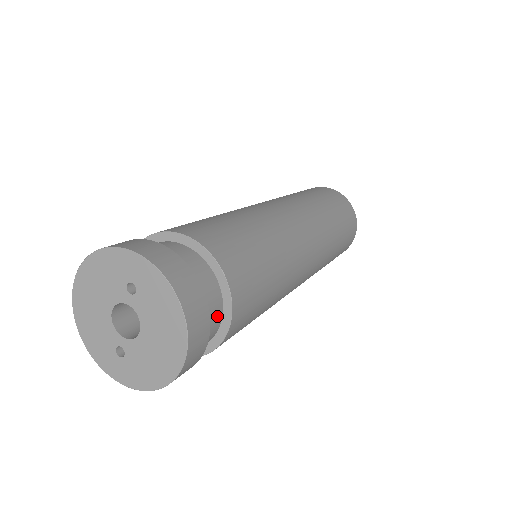
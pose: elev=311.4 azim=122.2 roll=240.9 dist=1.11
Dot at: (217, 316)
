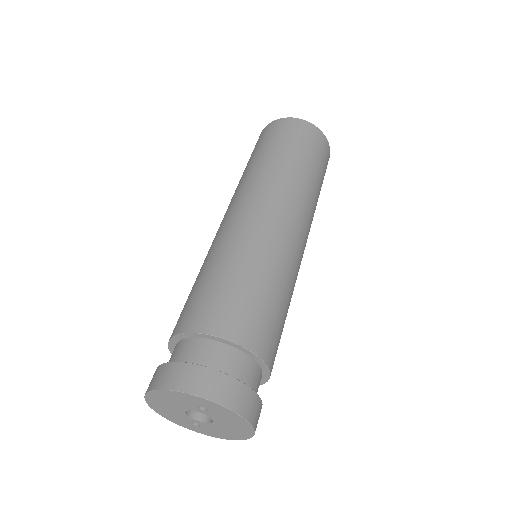
Dot at: occluded
